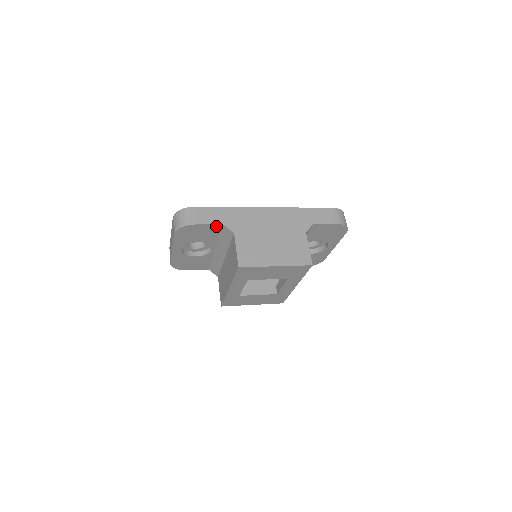
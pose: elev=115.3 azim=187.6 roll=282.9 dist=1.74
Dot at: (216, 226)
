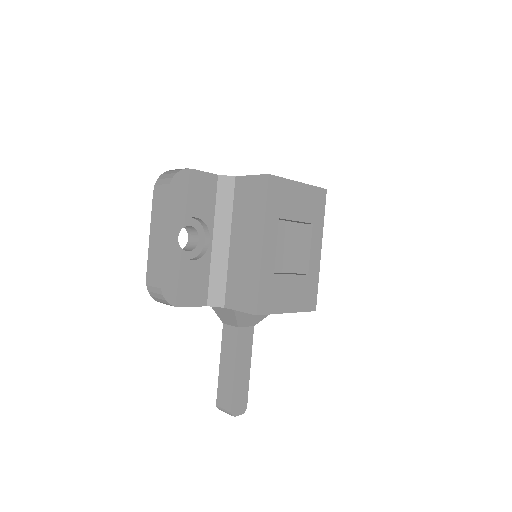
Dot at: (211, 179)
